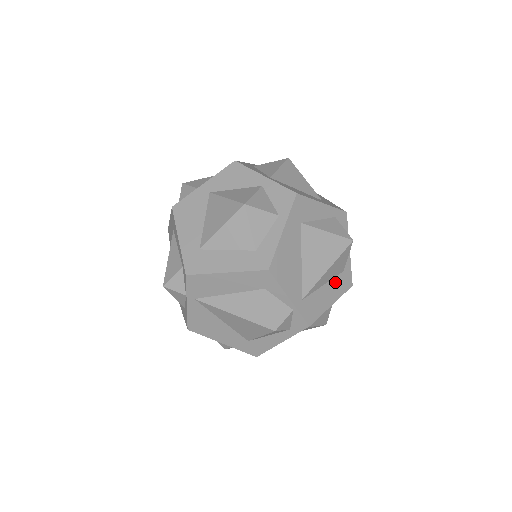
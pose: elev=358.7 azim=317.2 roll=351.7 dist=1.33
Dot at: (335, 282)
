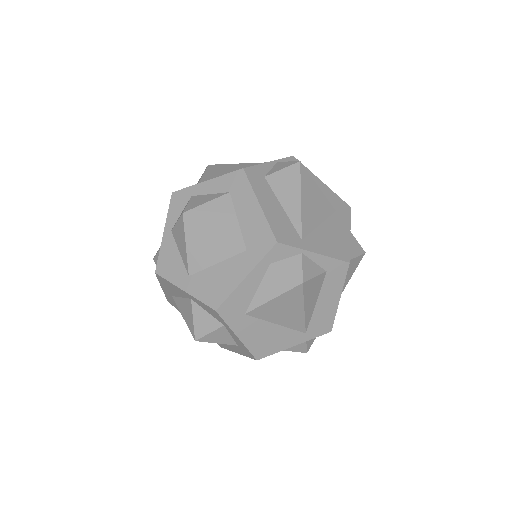
Dot at: (326, 287)
